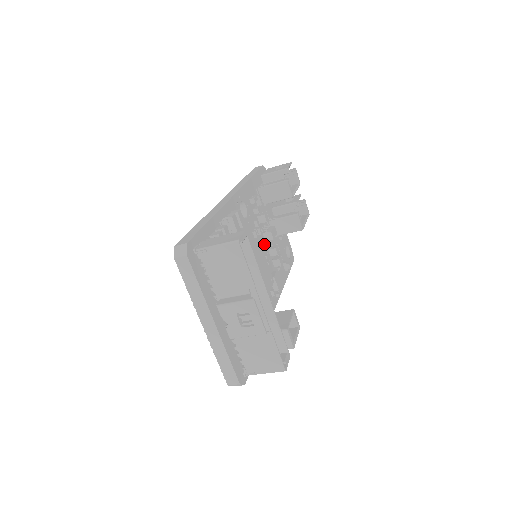
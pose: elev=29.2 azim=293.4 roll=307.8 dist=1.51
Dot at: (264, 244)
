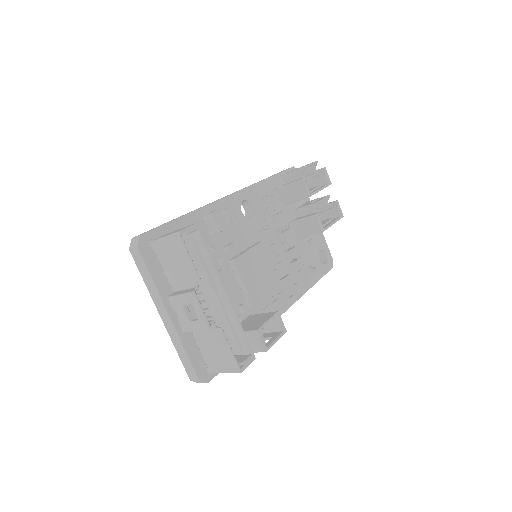
Dot at: (274, 245)
